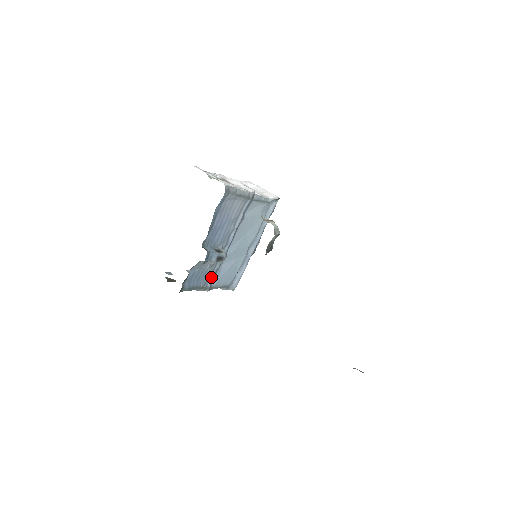
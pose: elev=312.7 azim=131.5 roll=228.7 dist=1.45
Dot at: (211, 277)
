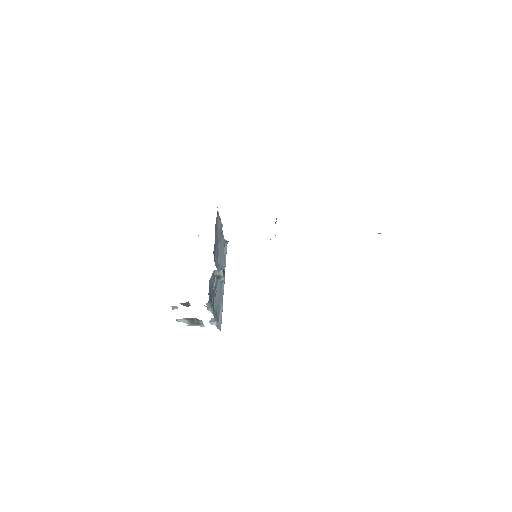
Dot at: (214, 300)
